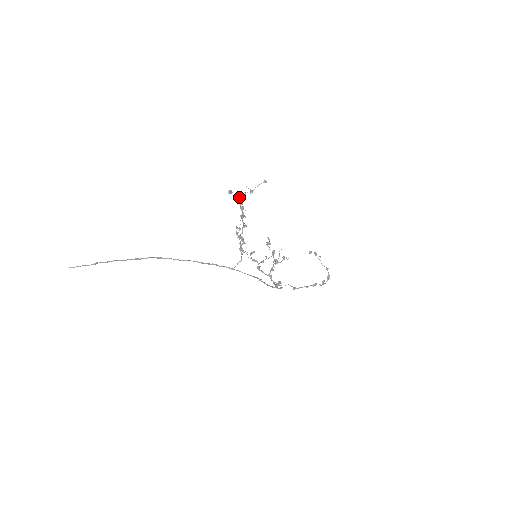
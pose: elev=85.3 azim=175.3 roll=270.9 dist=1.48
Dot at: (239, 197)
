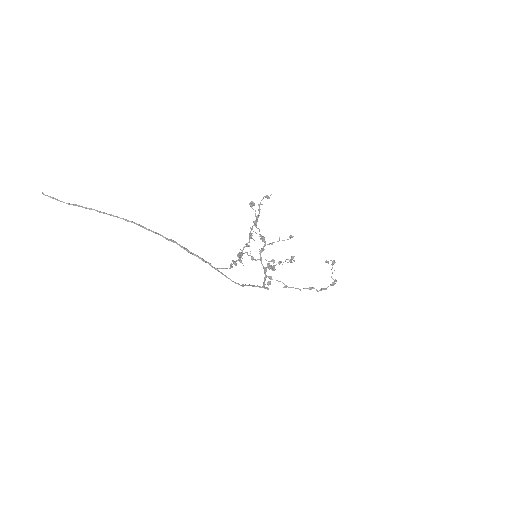
Dot at: (255, 222)
